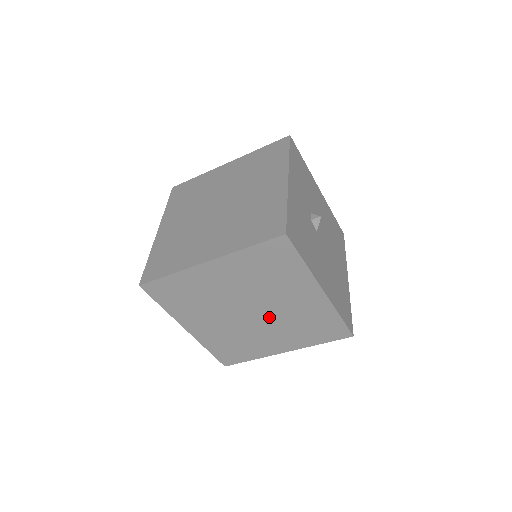
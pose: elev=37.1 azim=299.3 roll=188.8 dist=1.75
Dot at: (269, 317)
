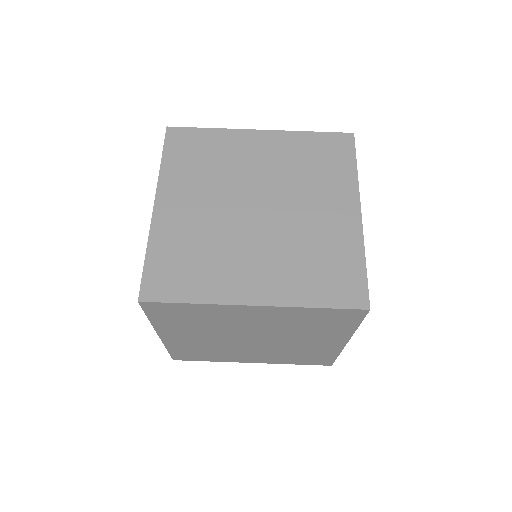
Dot at: (275, 226)
